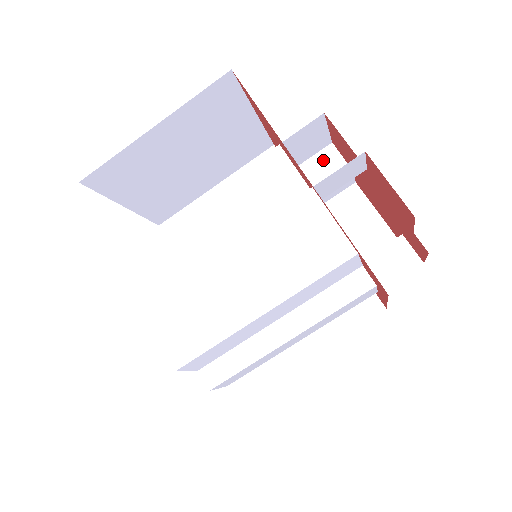
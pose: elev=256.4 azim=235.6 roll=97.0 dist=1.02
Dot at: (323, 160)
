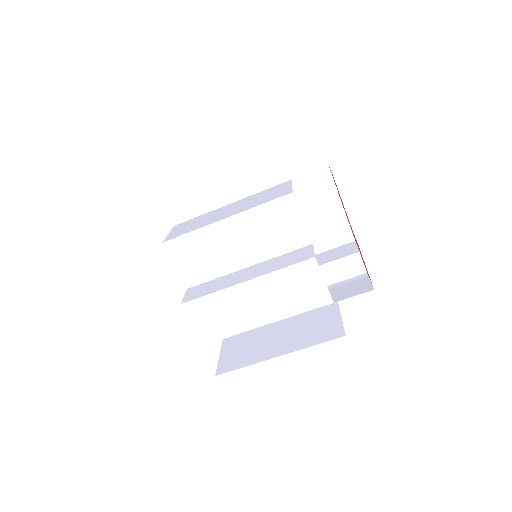
Dot at: (318, 178)
